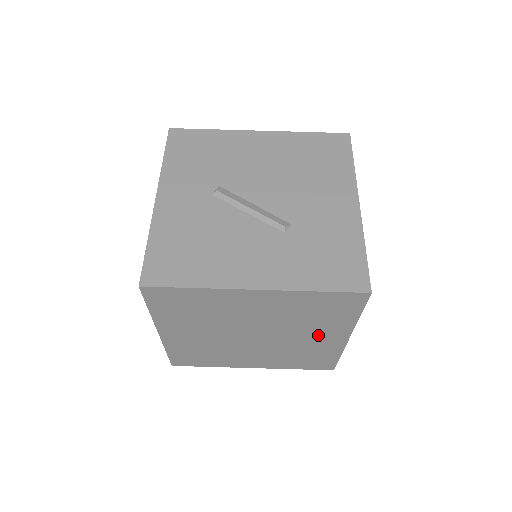
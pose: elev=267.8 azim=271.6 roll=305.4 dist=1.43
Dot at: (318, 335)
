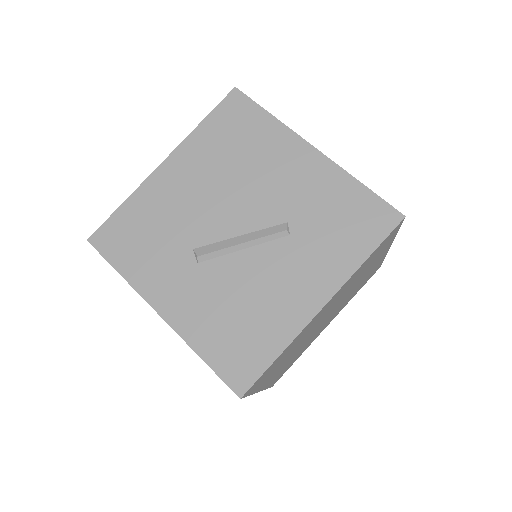
Dot at: occluded
